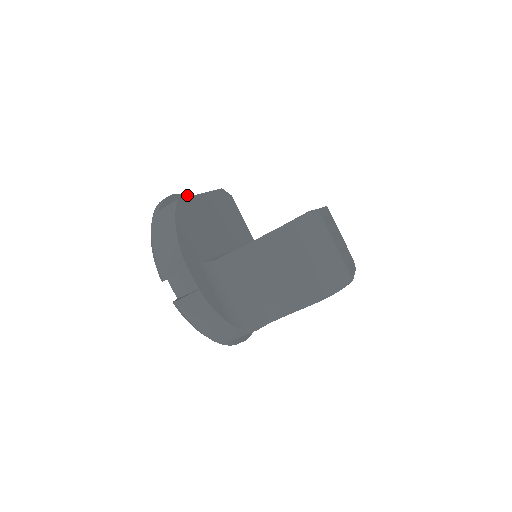
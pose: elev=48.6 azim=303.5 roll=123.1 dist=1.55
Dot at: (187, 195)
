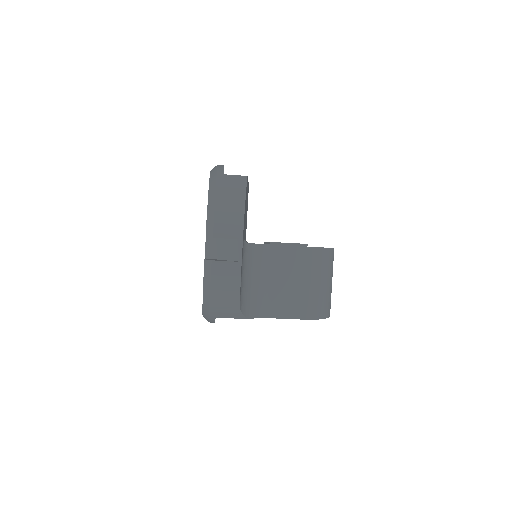
Dot at: occluded
